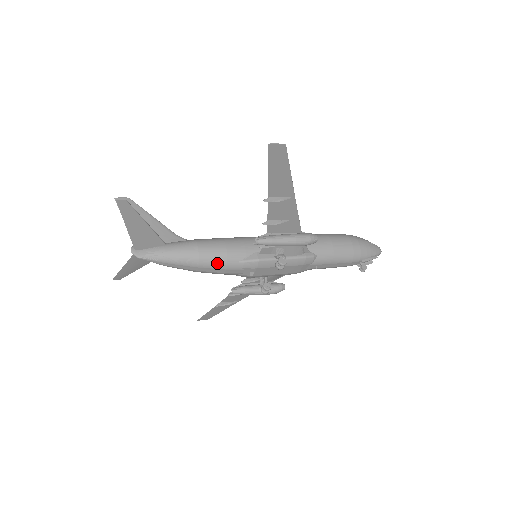
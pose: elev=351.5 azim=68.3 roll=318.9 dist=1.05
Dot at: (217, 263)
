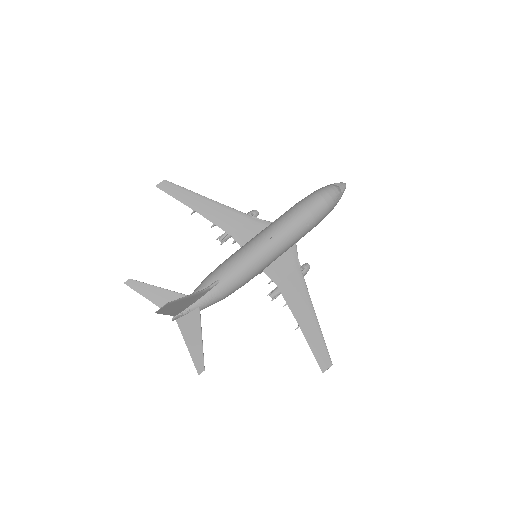
Dot at: occluded
